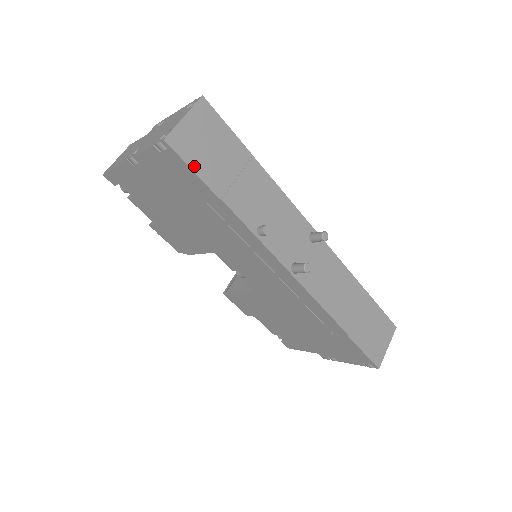
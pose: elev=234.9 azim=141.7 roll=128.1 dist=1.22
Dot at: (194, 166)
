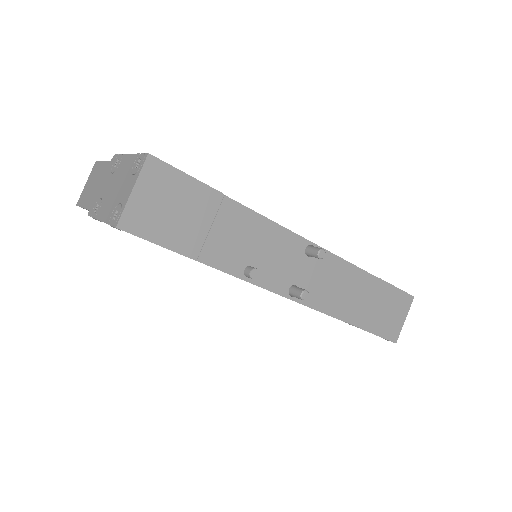
Dot at: (158, 239)
